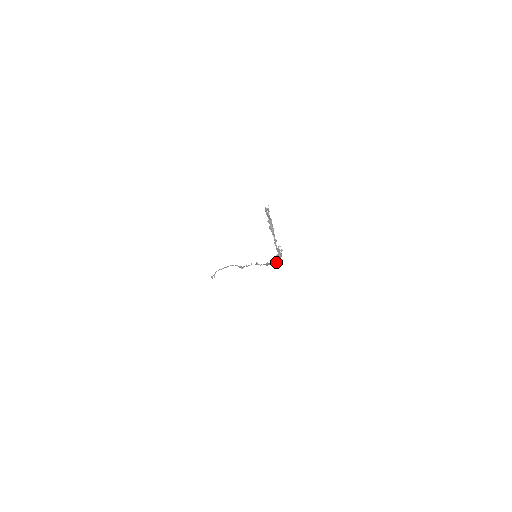
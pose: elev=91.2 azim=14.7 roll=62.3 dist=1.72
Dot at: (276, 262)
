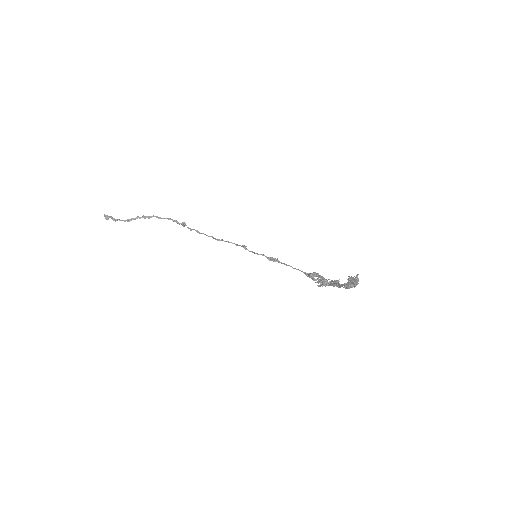
Dot at: occluded
